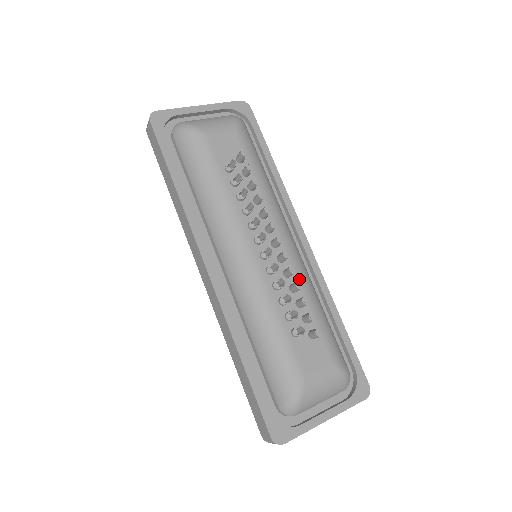
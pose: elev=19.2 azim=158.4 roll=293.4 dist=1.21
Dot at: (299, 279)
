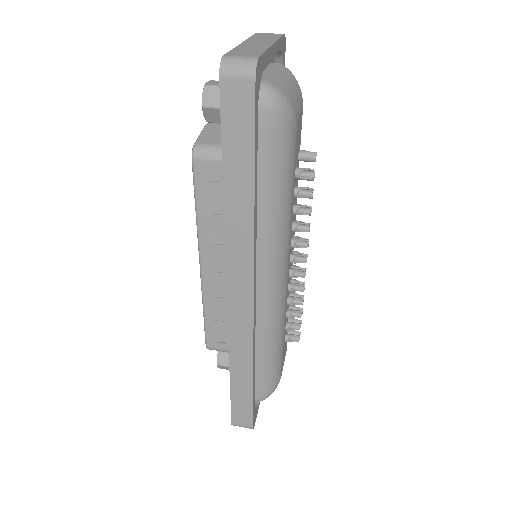
Dot at: occluded
